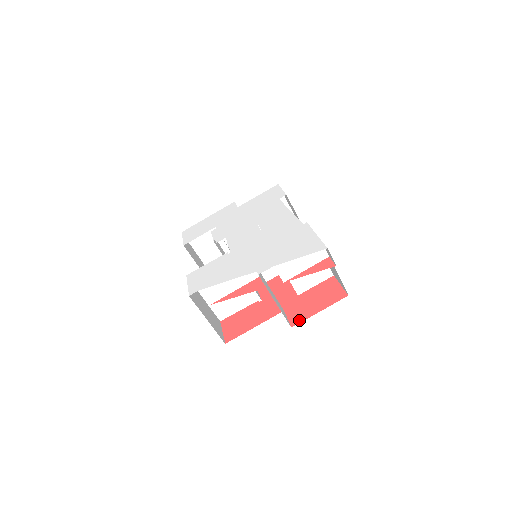
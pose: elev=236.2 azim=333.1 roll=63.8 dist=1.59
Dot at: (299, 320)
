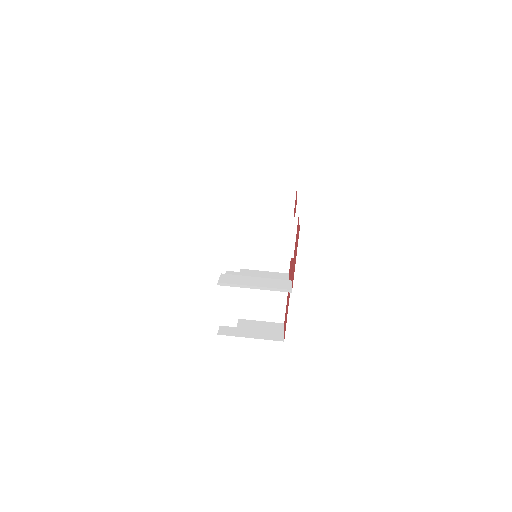
Dot at: occluded
